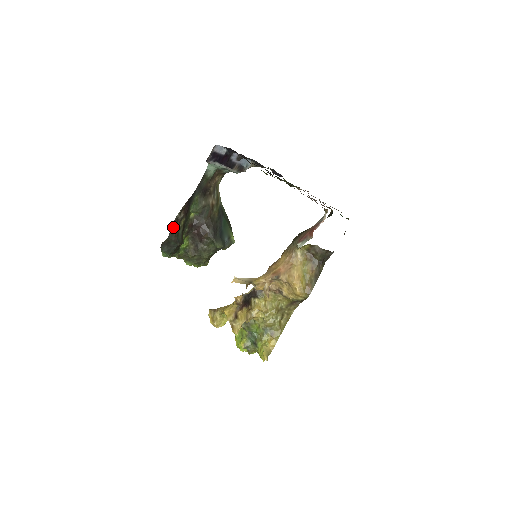
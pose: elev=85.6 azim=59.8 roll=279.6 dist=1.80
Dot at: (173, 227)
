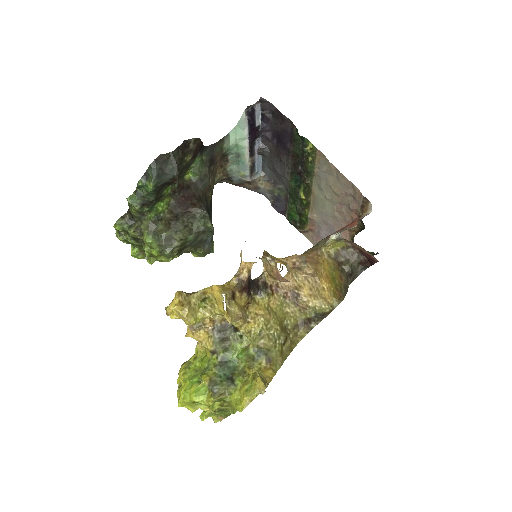
Dot at: (182, 146)
